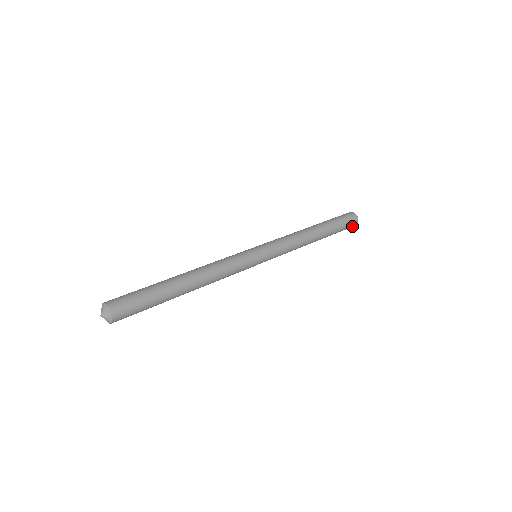
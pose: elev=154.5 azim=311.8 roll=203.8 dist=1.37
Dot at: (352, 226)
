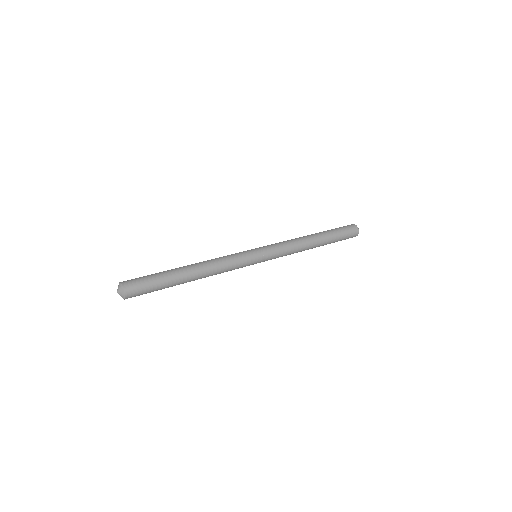
Dot at: (354, 233)
